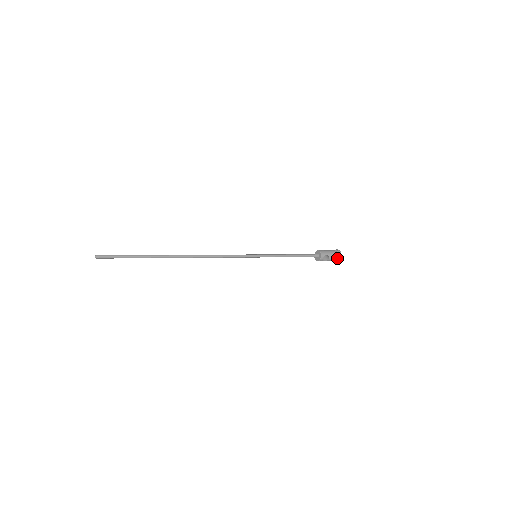
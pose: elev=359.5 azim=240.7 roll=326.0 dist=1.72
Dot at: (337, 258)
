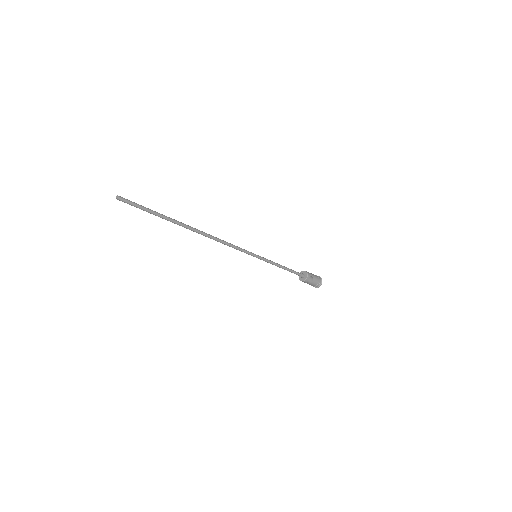
Dot at: (318, 283)
